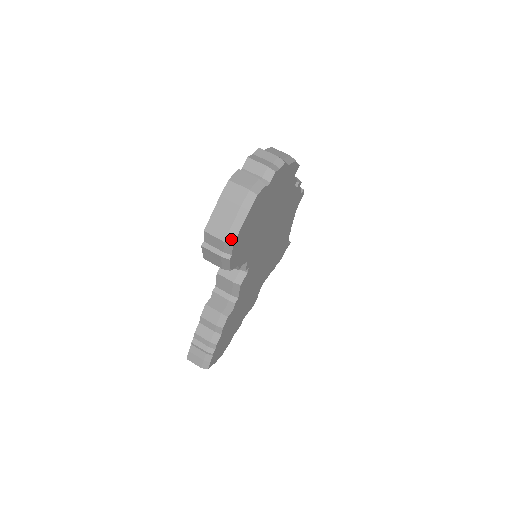
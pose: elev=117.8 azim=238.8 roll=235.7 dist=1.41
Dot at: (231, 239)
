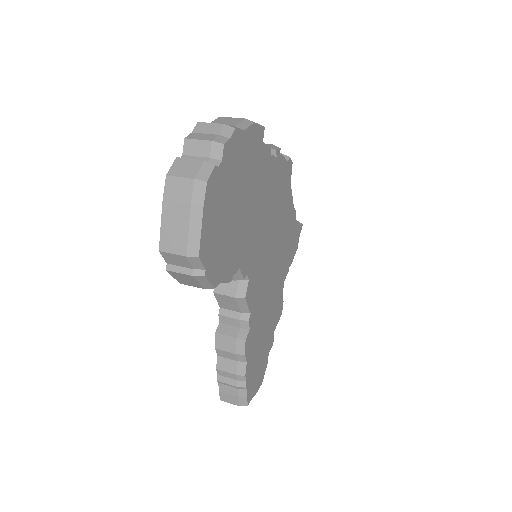
Dot at: (194, 250)
